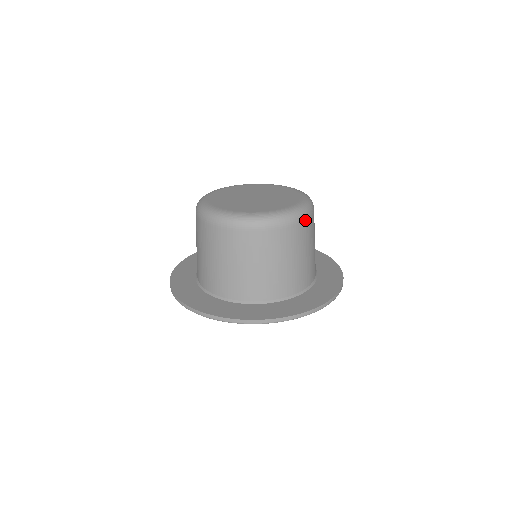
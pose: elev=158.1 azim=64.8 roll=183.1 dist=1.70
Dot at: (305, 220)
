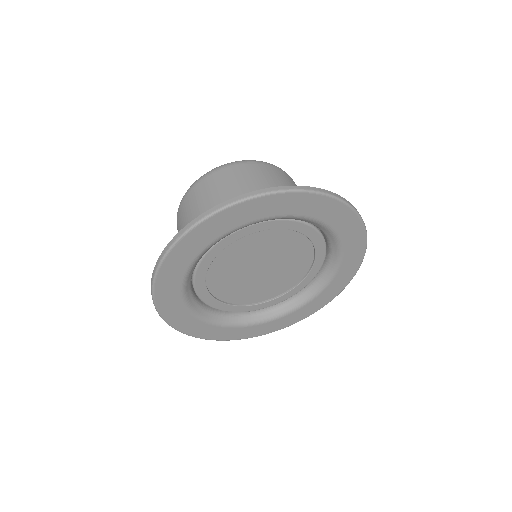
Dot at: occluded
